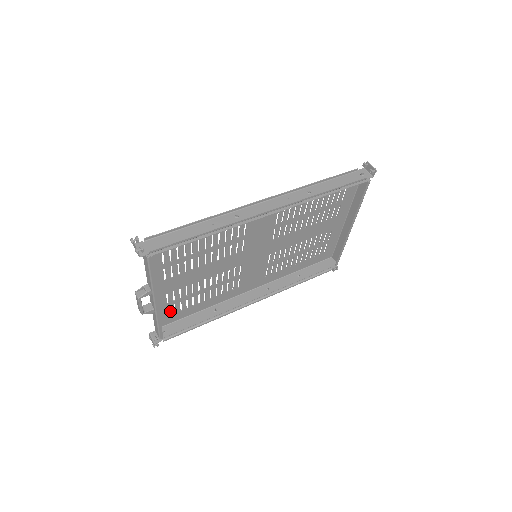
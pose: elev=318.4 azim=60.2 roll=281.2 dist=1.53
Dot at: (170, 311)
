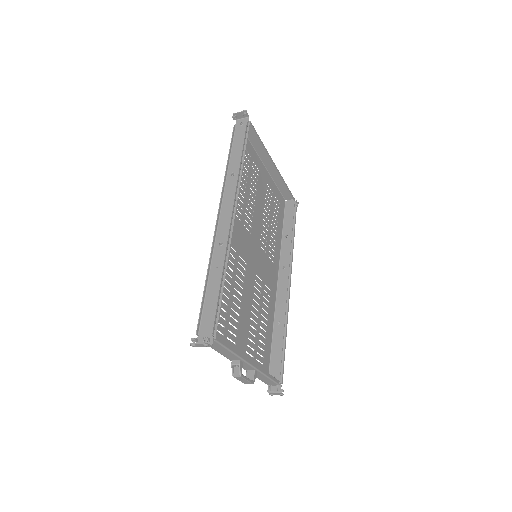
Dot at: (260, 361)
